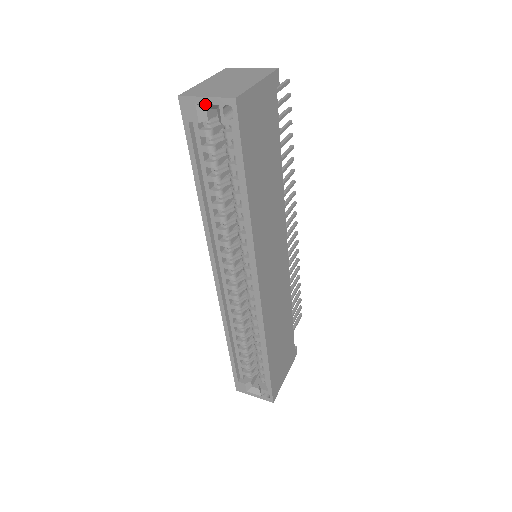
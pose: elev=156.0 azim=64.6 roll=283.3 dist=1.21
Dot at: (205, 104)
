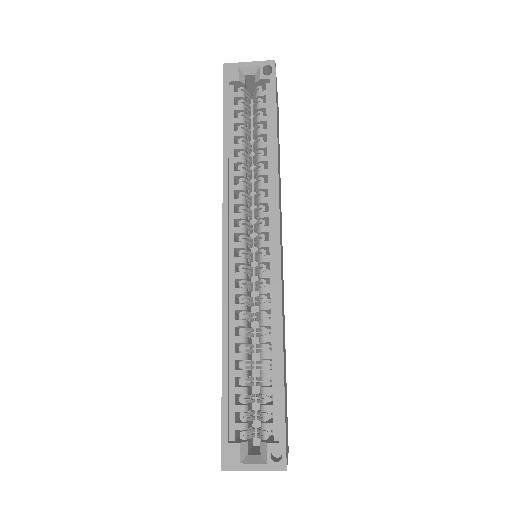
Dot at: (247, 67)
